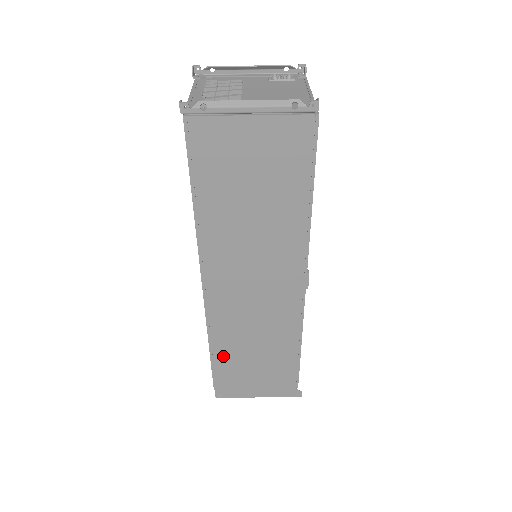
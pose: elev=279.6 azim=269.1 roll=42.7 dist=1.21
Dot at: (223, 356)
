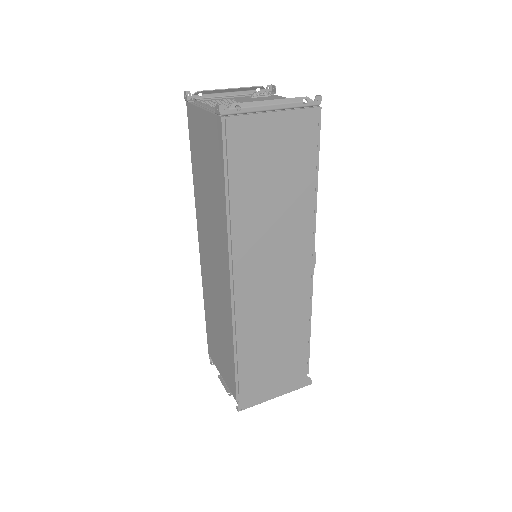
Dot at: (246, 359)
